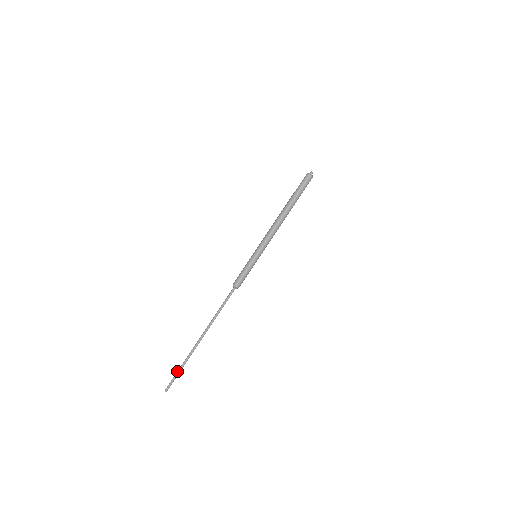
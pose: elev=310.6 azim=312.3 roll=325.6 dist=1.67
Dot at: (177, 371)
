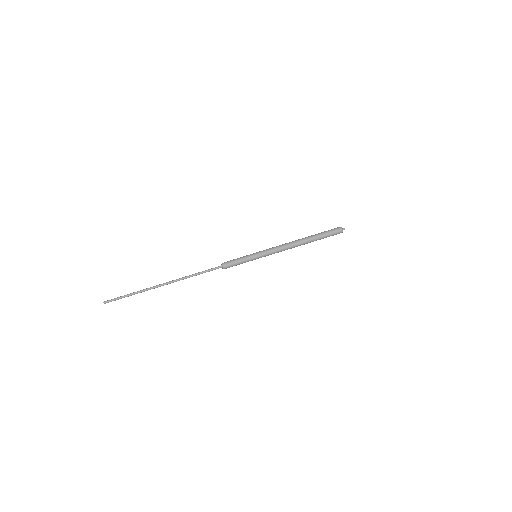
Dot at: occluded
